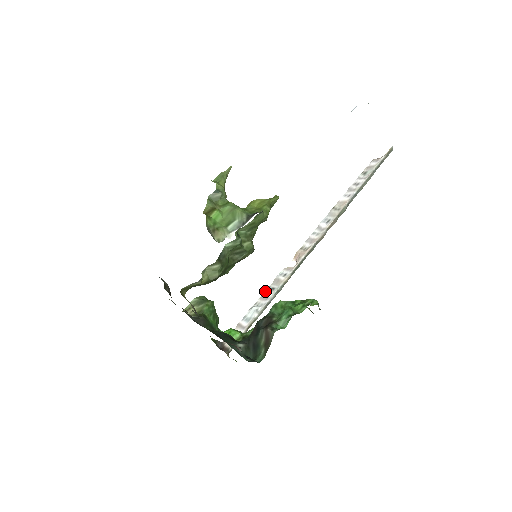
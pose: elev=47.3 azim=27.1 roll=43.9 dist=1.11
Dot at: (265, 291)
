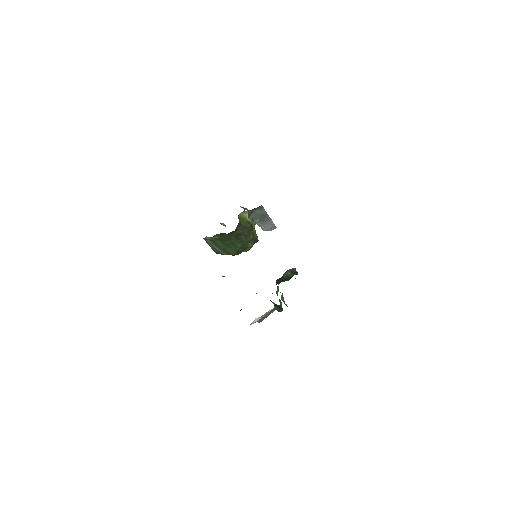
Dot at: occluded
